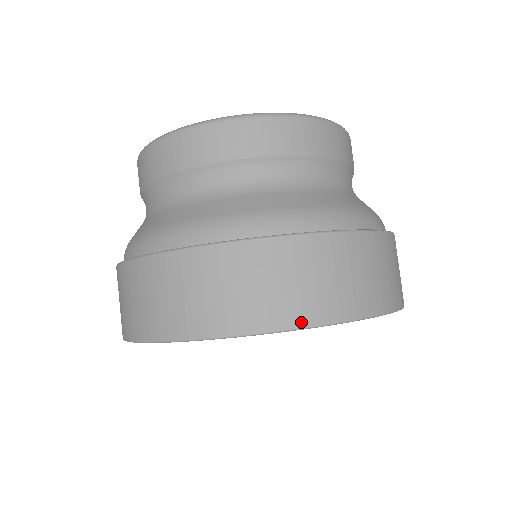
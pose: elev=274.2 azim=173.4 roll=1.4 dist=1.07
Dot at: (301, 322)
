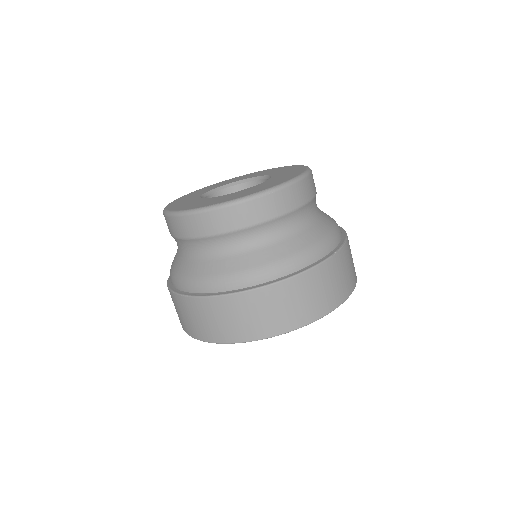
Dot at: (300, 325)
